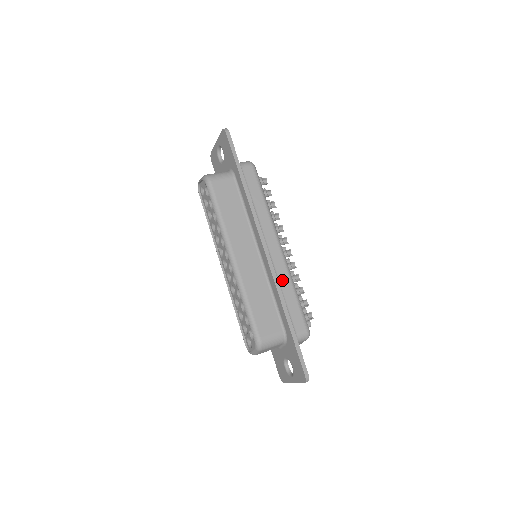
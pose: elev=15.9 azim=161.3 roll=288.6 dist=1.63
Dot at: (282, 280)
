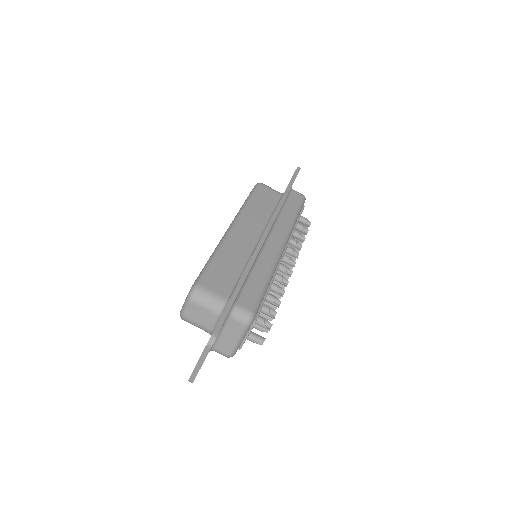
Dot at: (262, 263)
